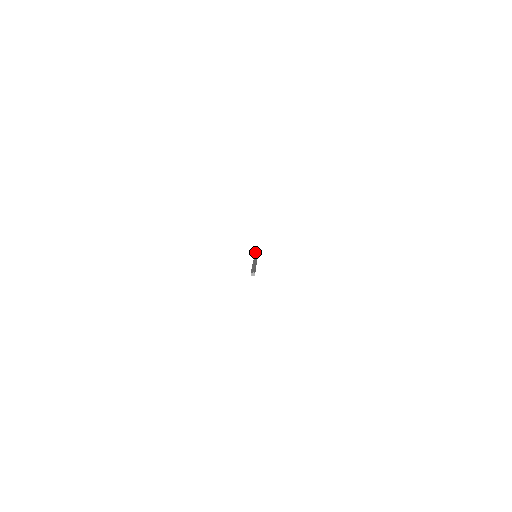
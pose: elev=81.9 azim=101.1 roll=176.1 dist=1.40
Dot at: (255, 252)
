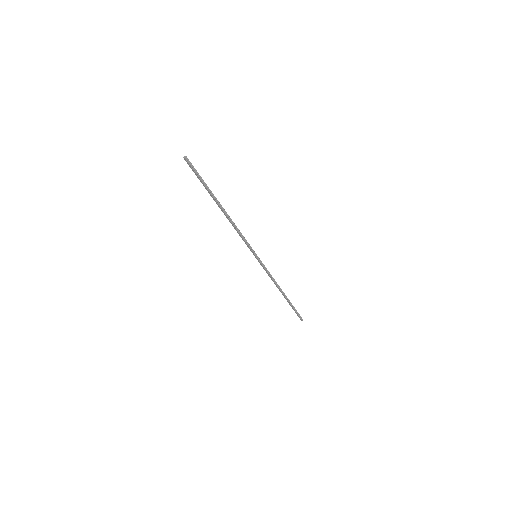
Dot at: (266, 272)
